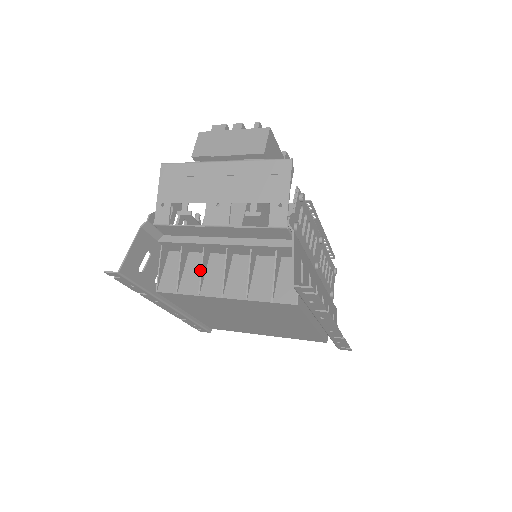
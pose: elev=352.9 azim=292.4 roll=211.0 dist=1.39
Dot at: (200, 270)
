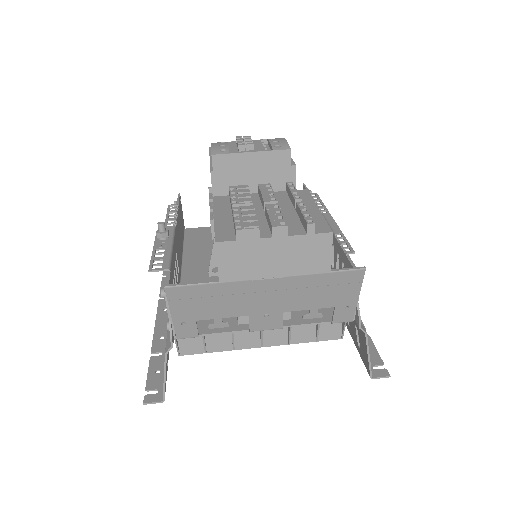
Dot at: occluded
